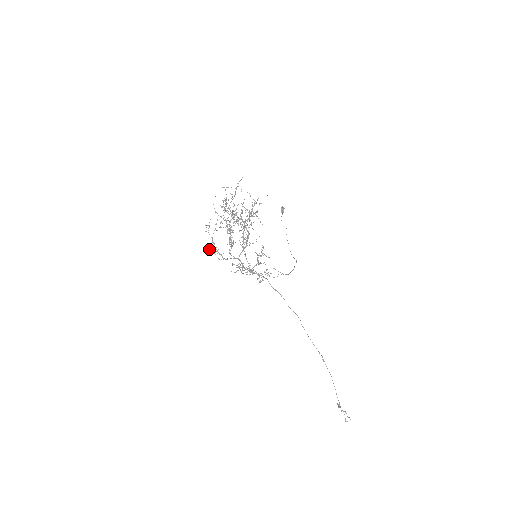
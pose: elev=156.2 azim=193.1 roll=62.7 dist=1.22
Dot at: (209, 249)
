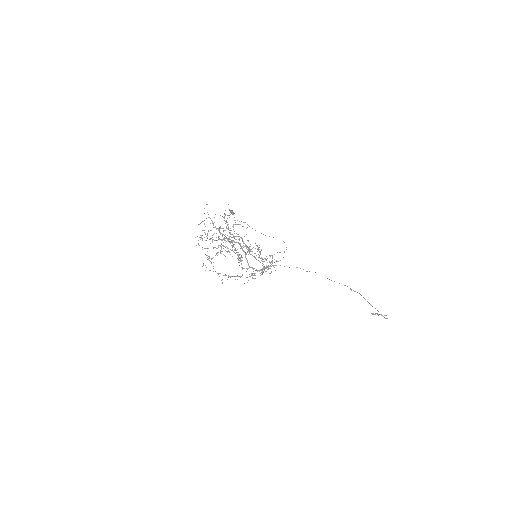
Dot at: occluded
